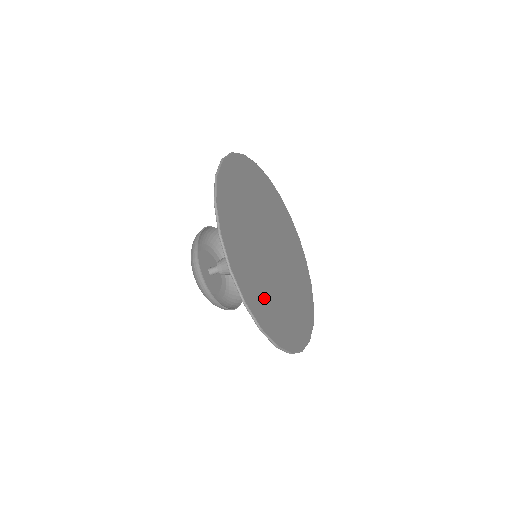
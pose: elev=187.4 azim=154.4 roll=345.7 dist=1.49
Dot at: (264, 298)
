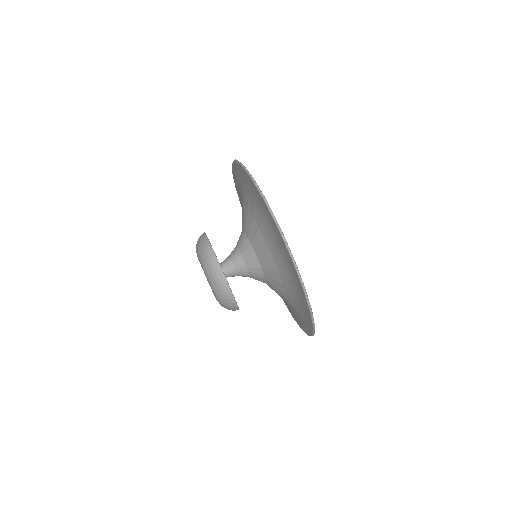
Dot at: occluded
